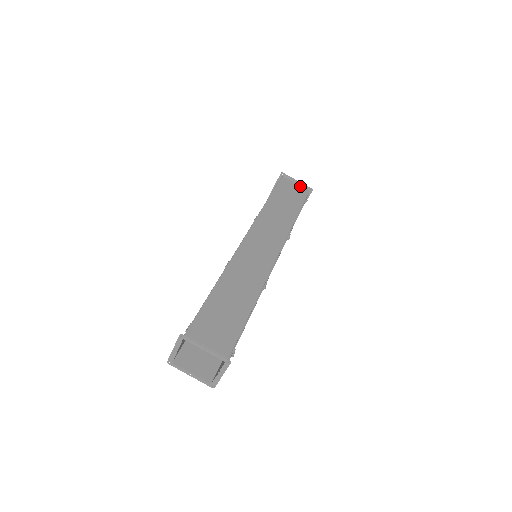
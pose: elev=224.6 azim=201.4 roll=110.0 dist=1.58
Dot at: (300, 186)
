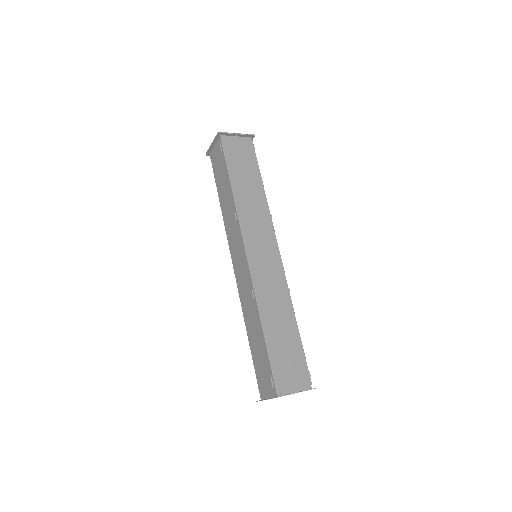
Dot at: (241, 137)
